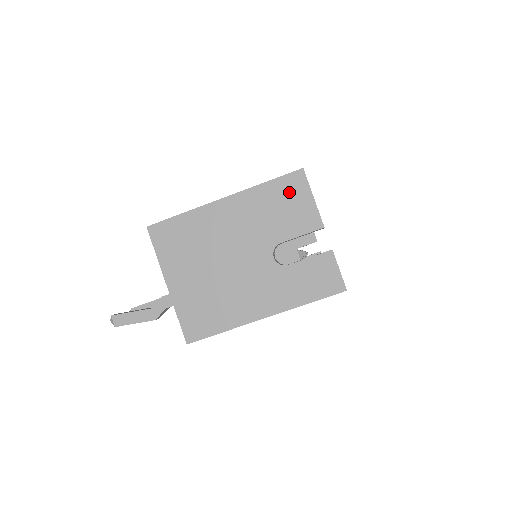
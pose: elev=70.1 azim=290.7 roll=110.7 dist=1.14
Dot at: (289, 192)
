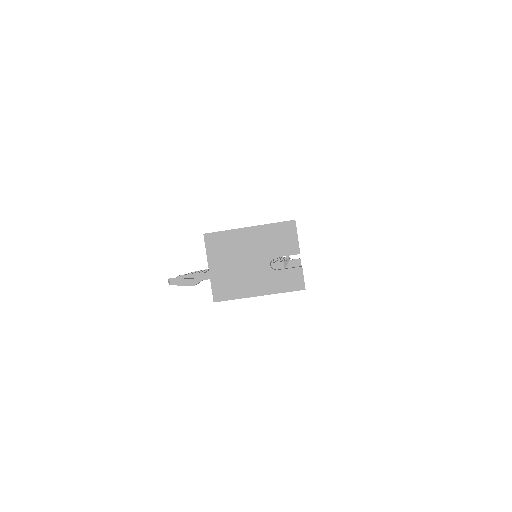
Dot at: (285, 231)
